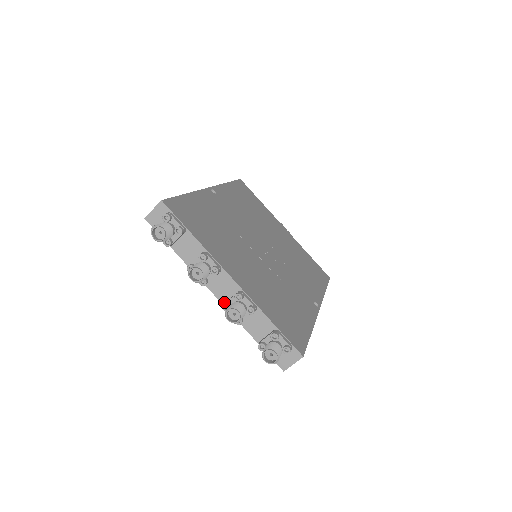
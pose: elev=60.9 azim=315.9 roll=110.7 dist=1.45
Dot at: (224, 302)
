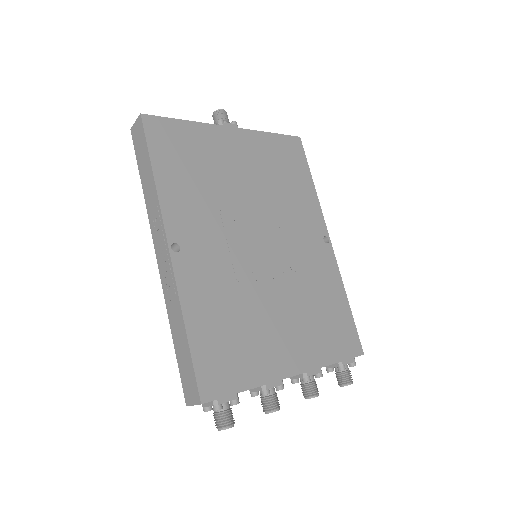
Dot at: occluded
